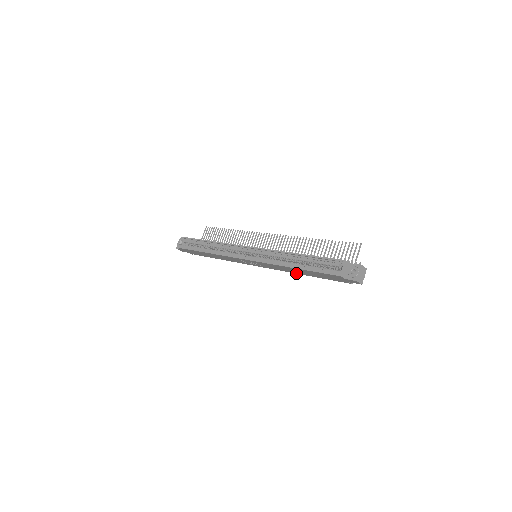
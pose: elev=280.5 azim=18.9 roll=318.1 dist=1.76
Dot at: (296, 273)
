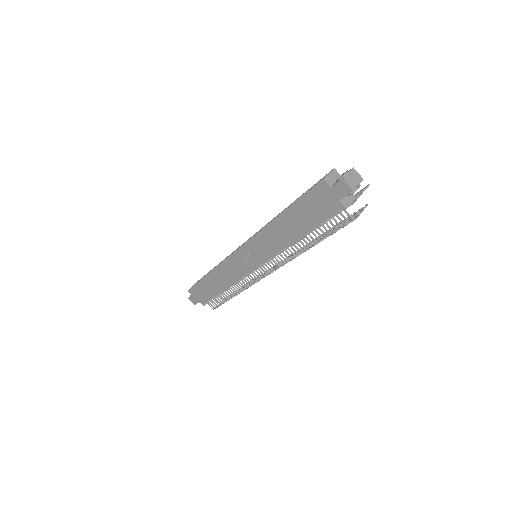
Dot at: (289, 243)
